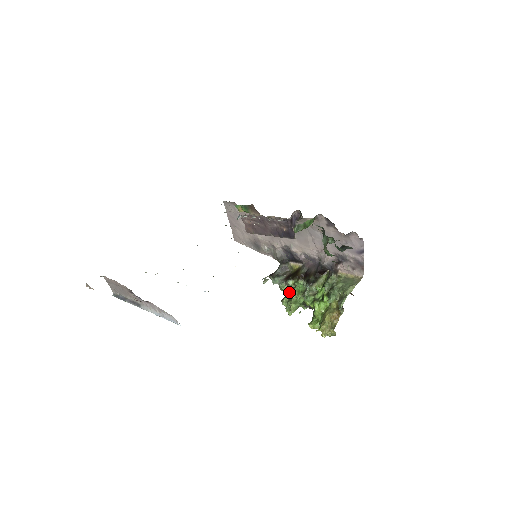
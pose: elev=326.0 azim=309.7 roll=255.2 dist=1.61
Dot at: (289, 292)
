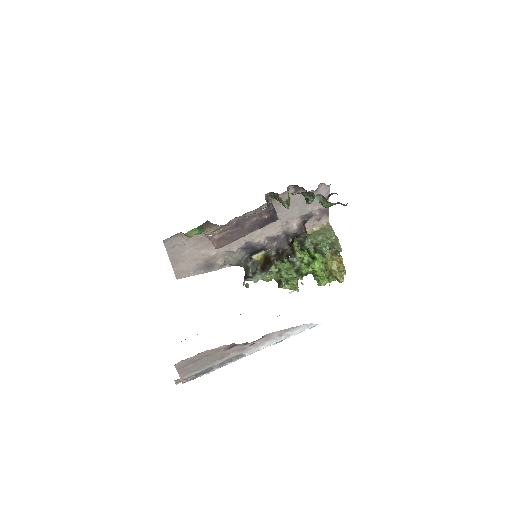
Dot at: (278, 277)
